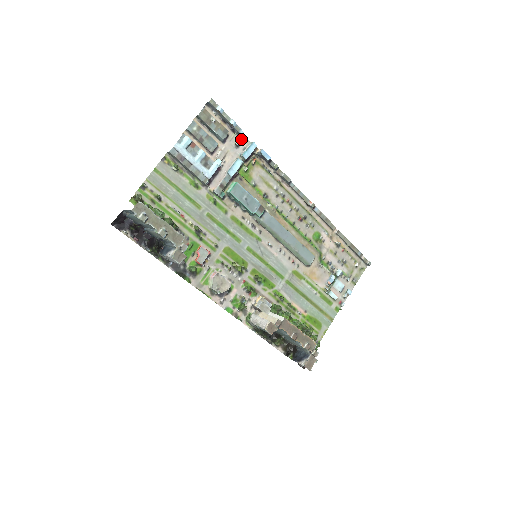
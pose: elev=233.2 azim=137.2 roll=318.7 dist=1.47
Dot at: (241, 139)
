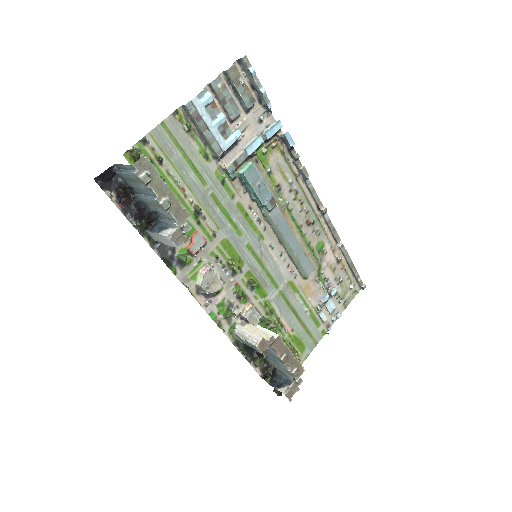
Dot at: (266, 114)
